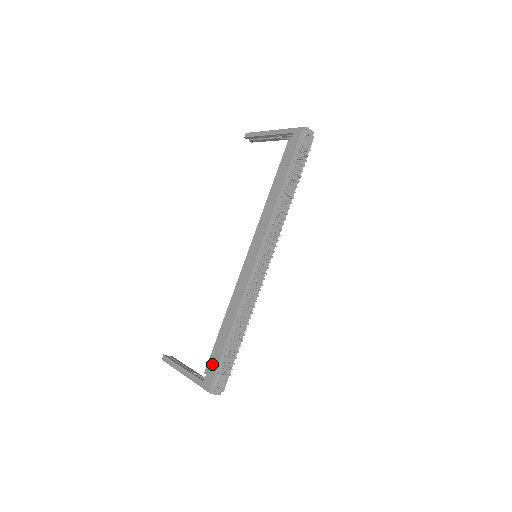
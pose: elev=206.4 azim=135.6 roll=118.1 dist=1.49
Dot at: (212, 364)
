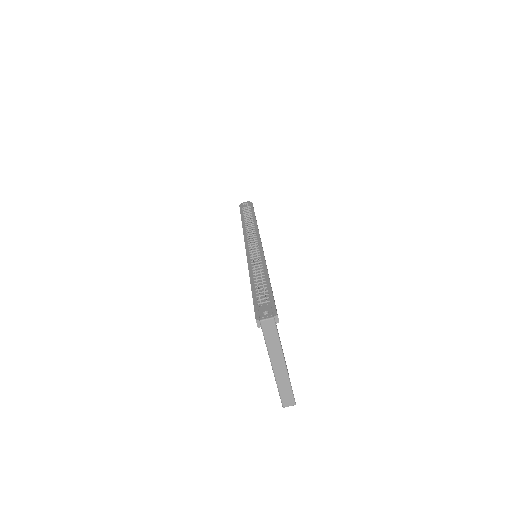
Dot at: occluded
